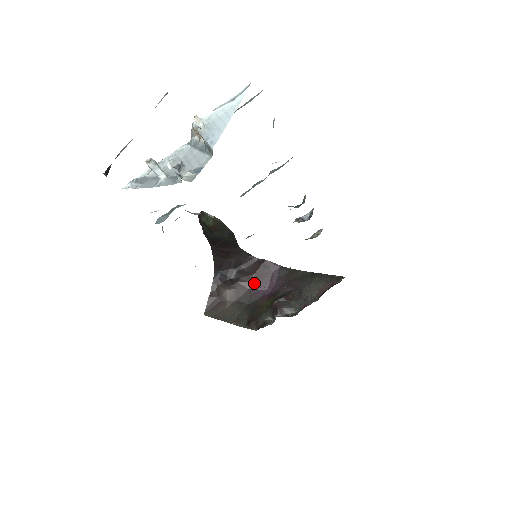
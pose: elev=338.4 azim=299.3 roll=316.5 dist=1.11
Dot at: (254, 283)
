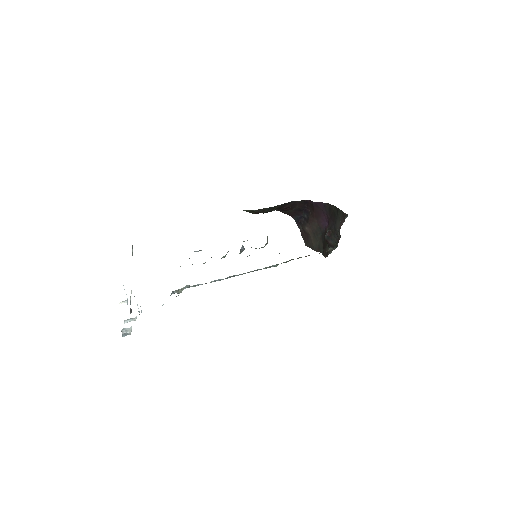
Dot at: (317, 219)
